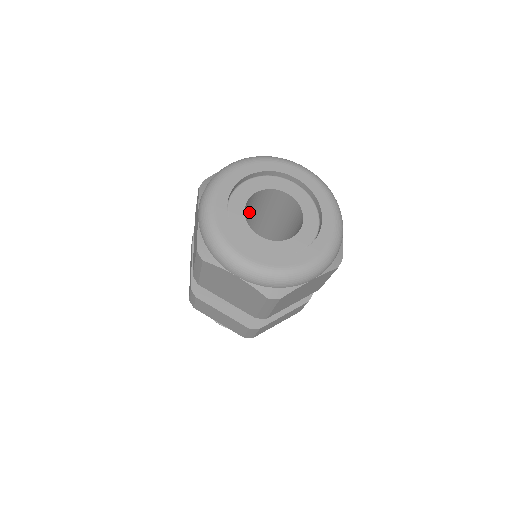
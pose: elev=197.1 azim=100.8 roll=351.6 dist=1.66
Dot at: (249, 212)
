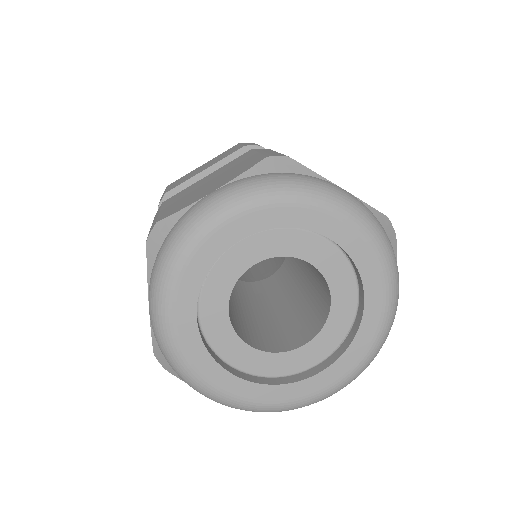
Dot at: occluded
